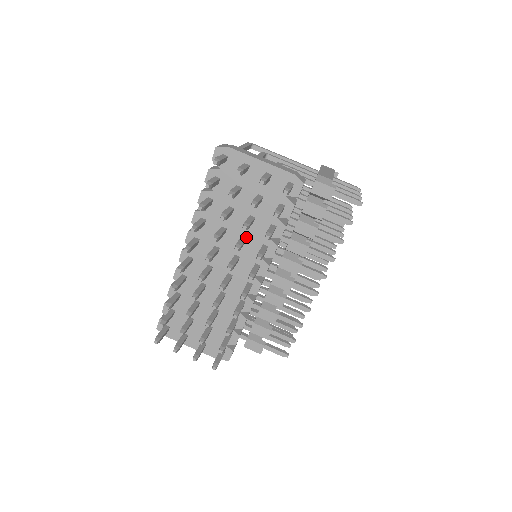
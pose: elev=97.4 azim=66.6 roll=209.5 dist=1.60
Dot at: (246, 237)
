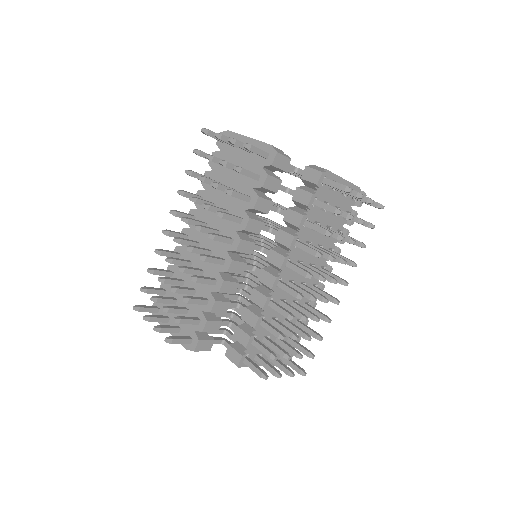
Dot at: (227, 210)
